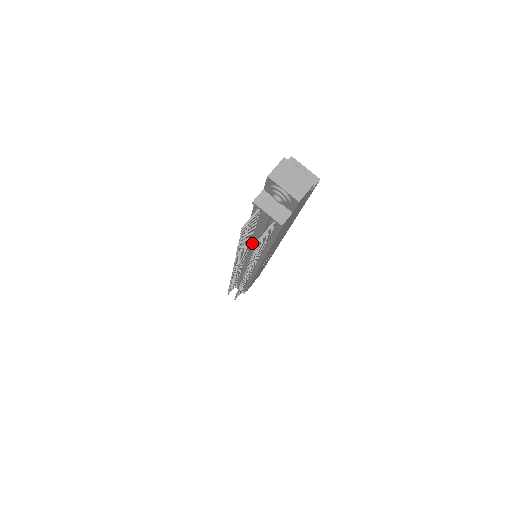
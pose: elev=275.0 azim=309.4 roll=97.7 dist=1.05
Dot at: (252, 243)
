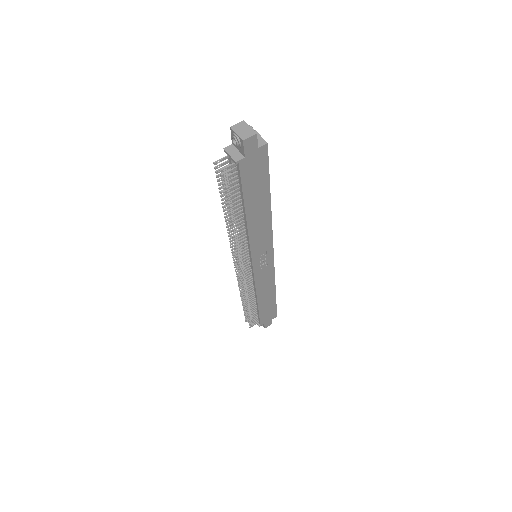
Dot at: occluded
